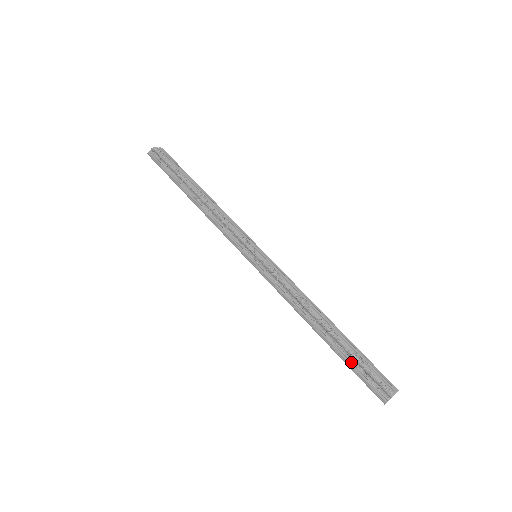
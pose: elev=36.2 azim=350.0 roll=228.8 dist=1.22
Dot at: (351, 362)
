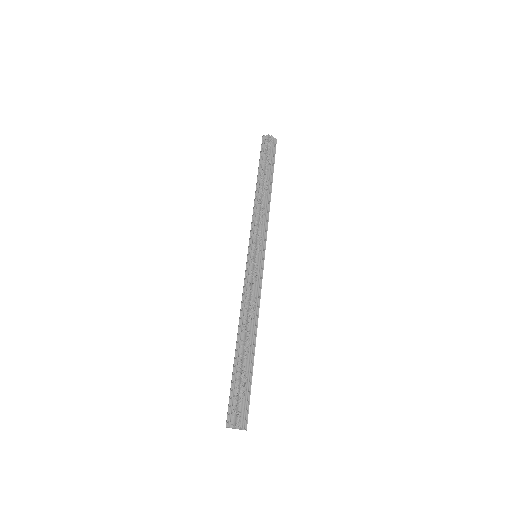
Dot at: (236, 378)
